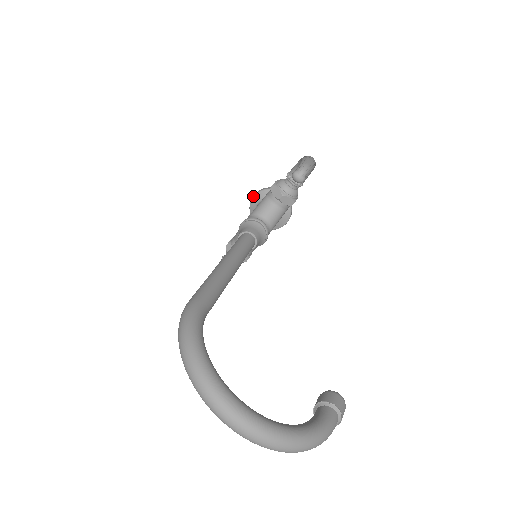
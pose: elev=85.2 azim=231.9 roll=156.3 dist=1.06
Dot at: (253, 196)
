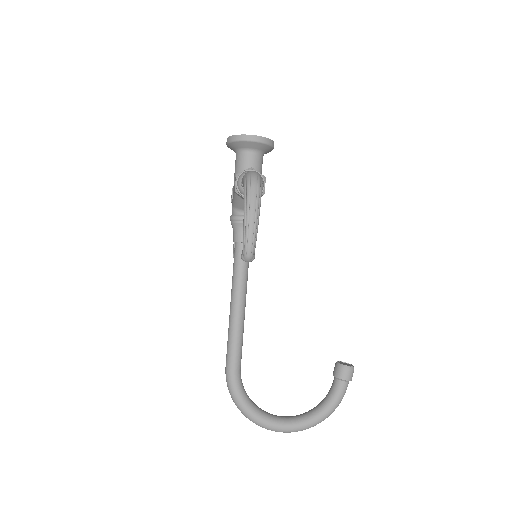
Dot at: occluded
